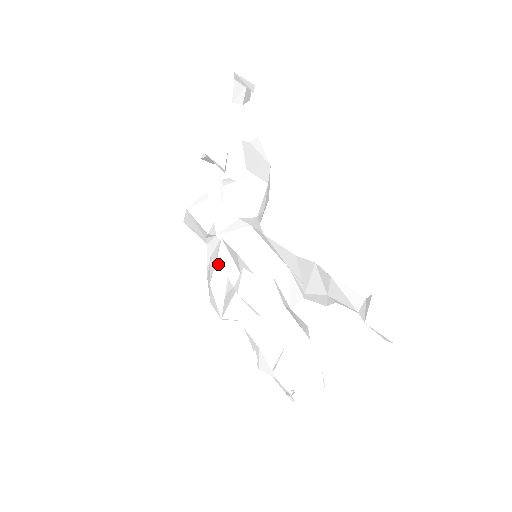
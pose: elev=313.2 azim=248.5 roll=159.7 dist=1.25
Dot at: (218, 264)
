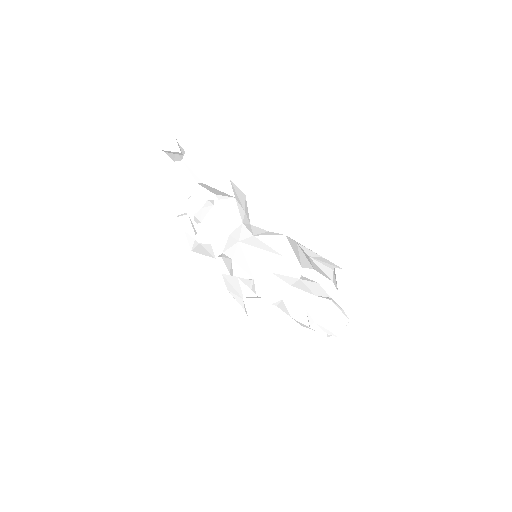
Dot at: occluded
